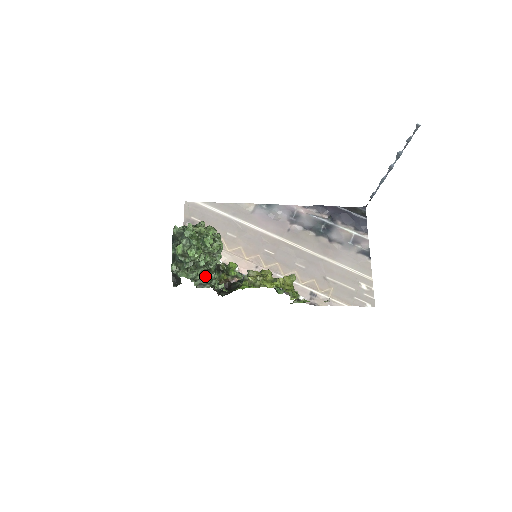
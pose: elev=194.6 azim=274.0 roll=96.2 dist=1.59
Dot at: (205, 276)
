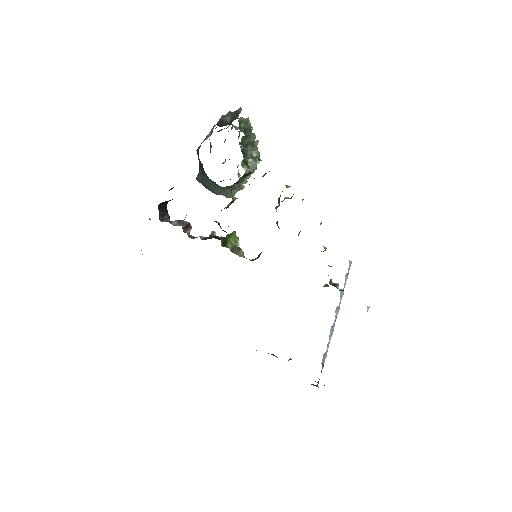
Dot at: occluded
